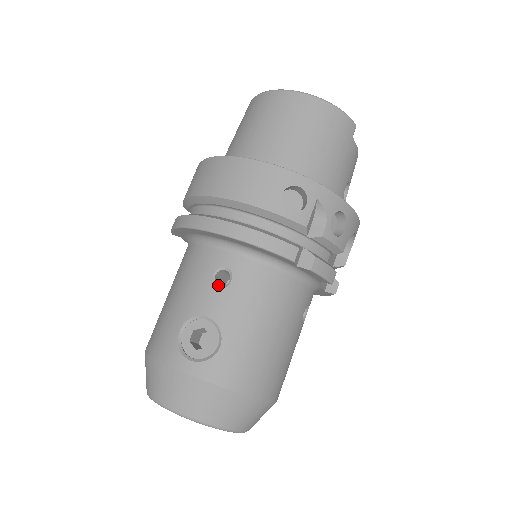
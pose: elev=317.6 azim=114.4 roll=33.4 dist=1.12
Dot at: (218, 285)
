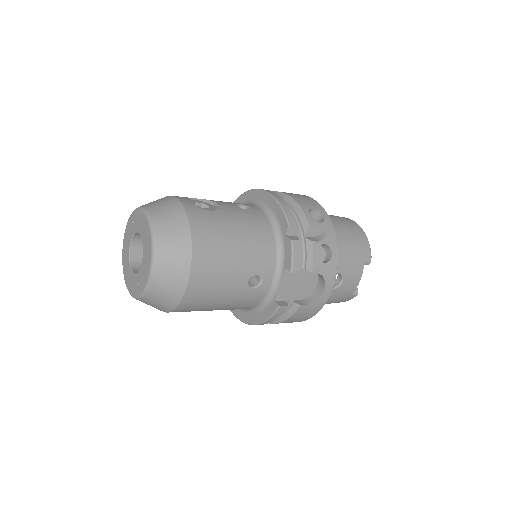
Dot at: (237, 206)
